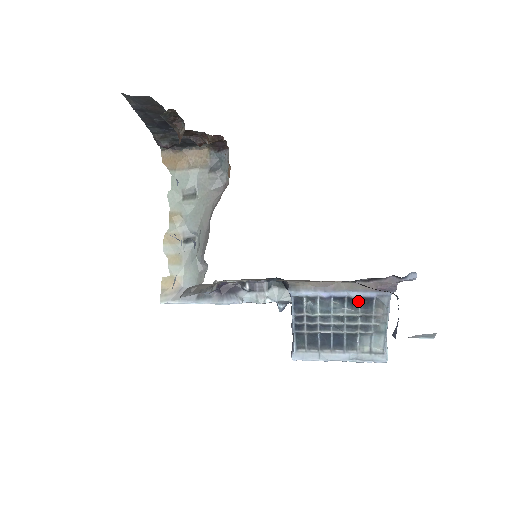
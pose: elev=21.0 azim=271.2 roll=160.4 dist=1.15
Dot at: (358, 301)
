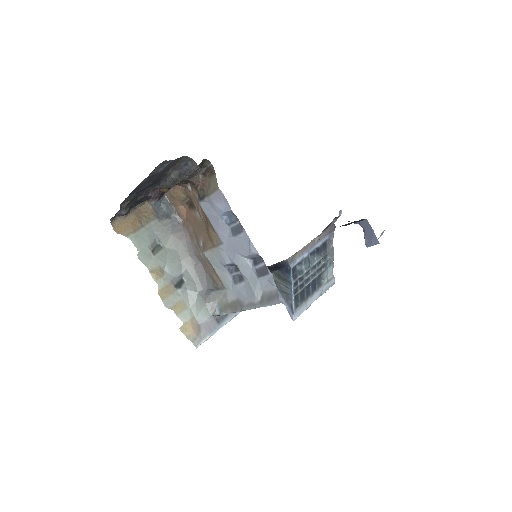
Dot at: (320, 248)
